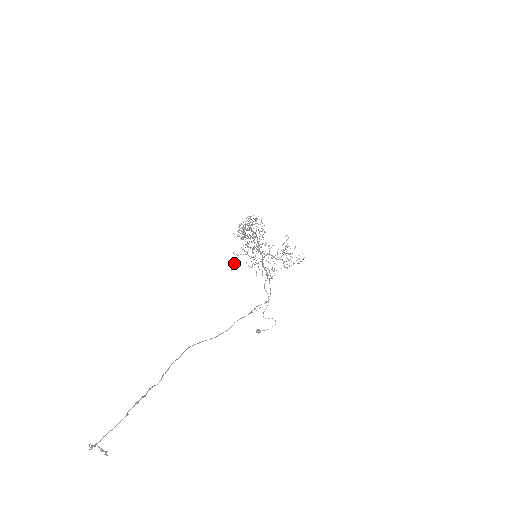
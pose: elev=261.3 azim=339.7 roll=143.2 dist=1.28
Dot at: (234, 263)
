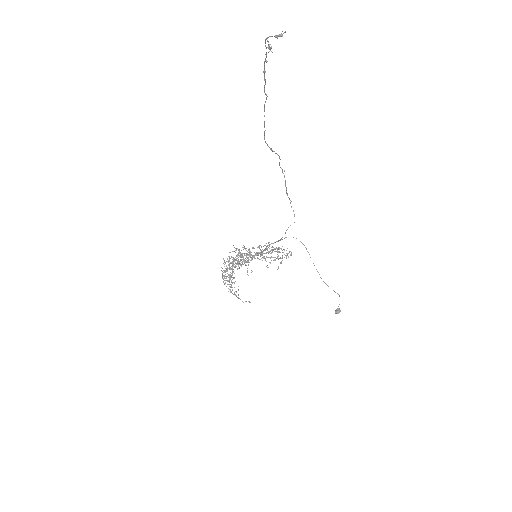
Dot at: occluded
